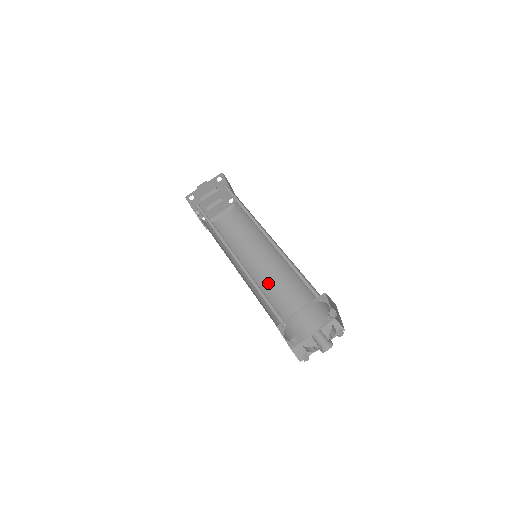
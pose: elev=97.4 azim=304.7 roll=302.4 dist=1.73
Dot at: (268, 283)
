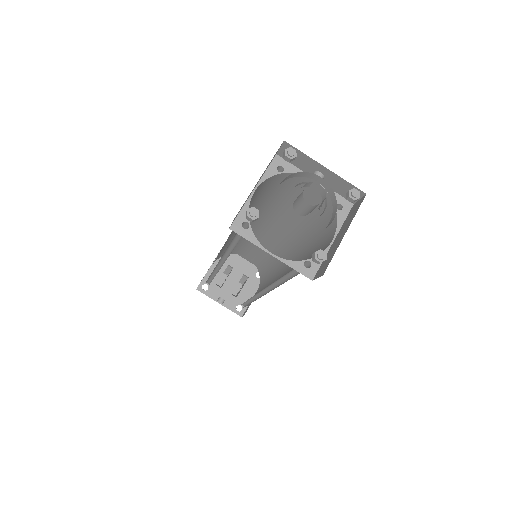
Dot at: occluded
